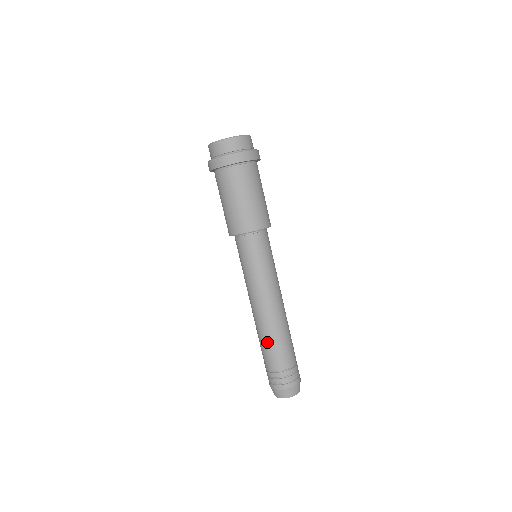
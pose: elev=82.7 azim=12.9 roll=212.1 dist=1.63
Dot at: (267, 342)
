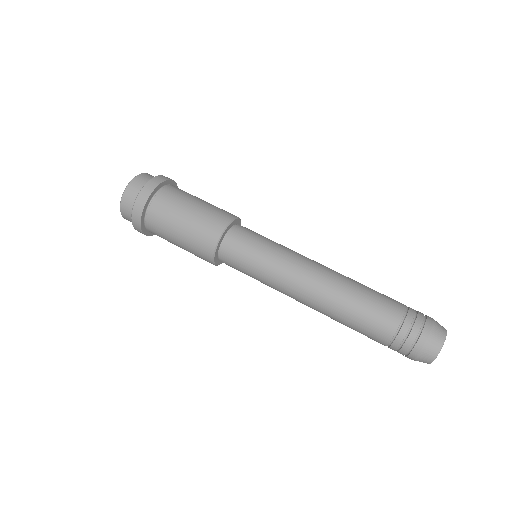
Dot at: (349, 321)
